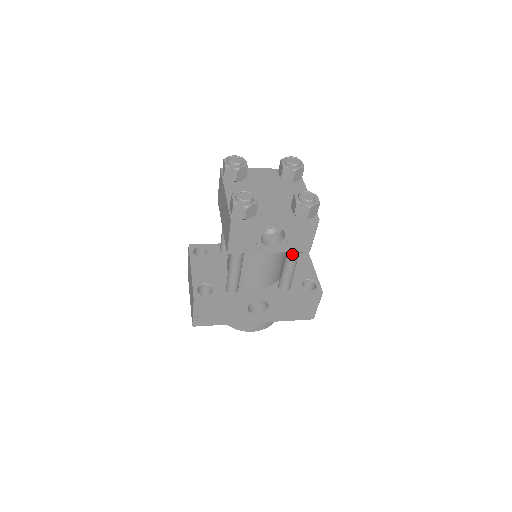
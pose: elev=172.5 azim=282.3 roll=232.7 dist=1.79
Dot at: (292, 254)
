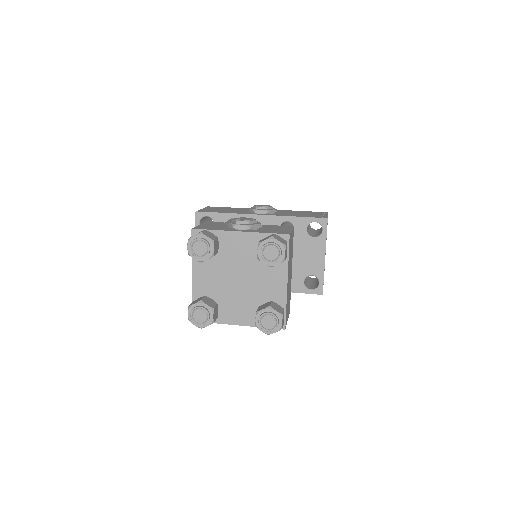
Dot at: occluded
